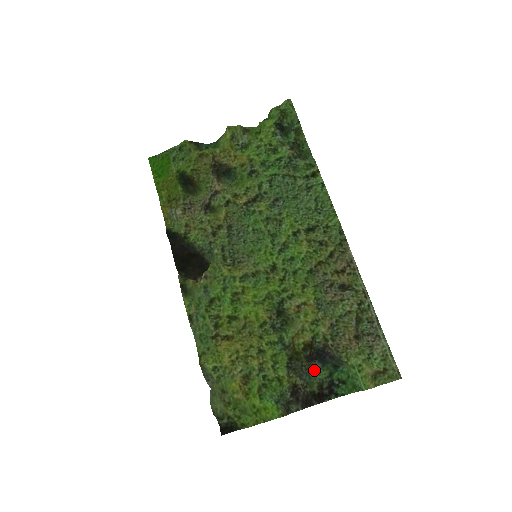
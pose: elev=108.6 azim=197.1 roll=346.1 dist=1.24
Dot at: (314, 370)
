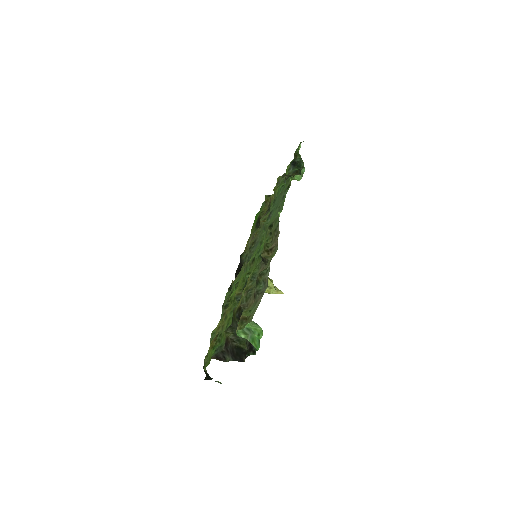
Dot at: occluded
